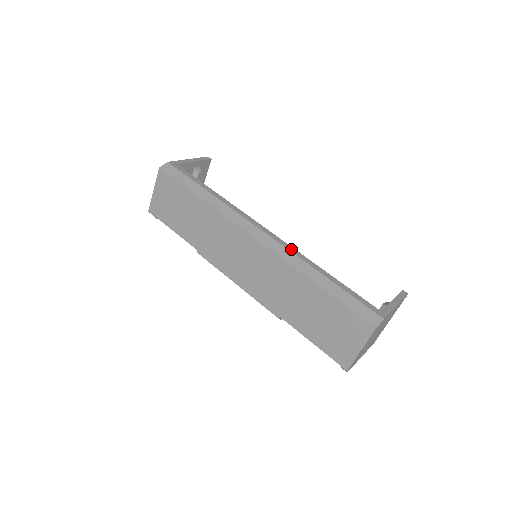
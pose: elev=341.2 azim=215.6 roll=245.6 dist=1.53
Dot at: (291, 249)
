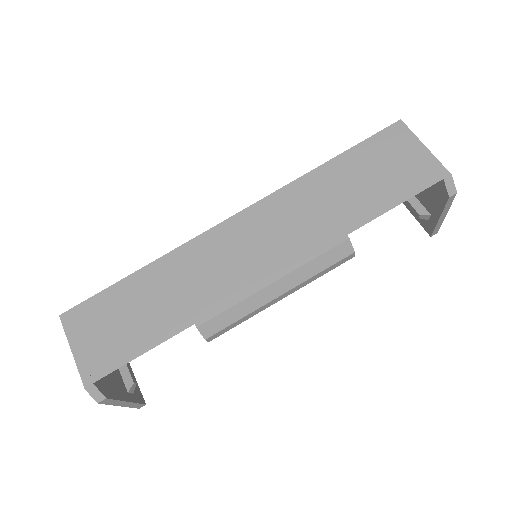
Dot at: occluded
